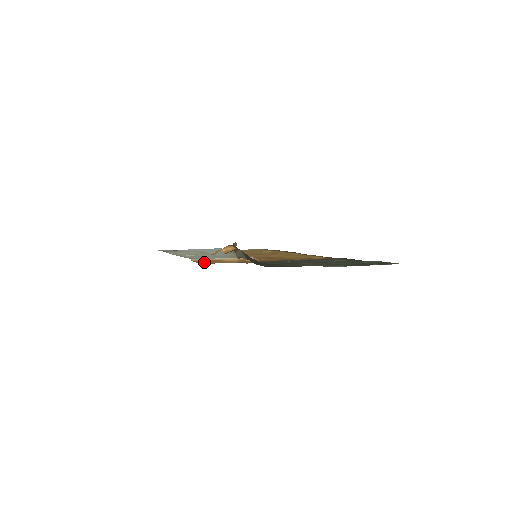
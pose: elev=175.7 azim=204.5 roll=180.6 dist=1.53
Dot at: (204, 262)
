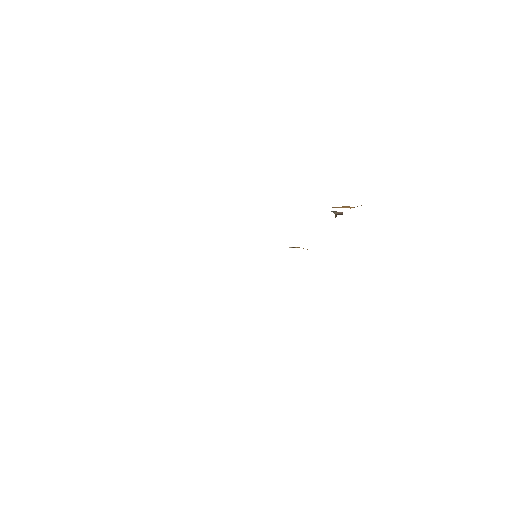
Dot at: occluded
